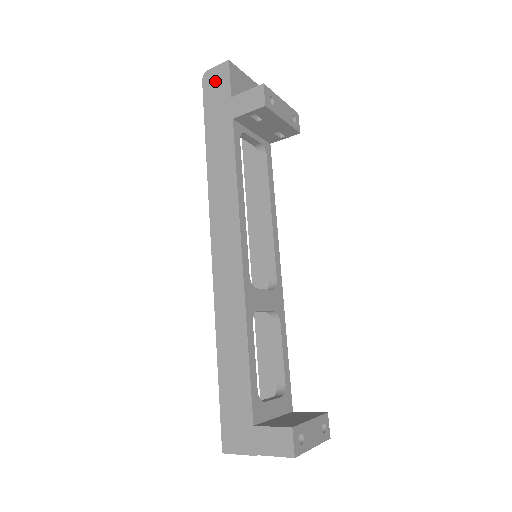
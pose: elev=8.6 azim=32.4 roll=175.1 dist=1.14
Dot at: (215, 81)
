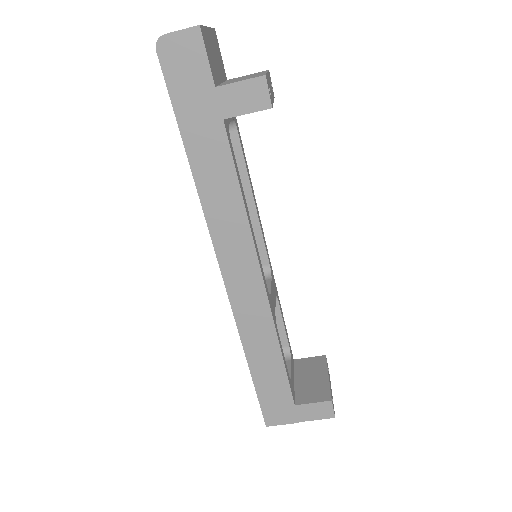
Dot at: (181, 57)
